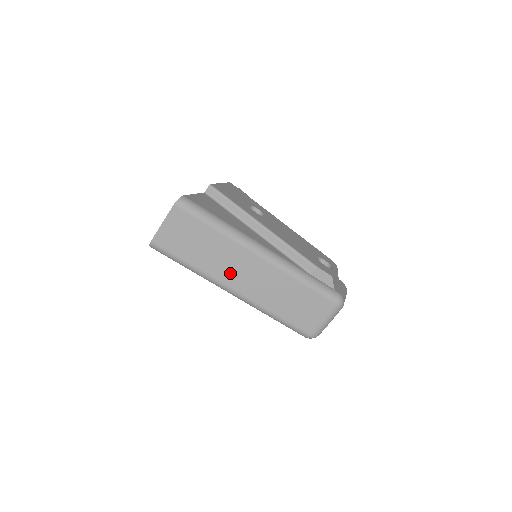
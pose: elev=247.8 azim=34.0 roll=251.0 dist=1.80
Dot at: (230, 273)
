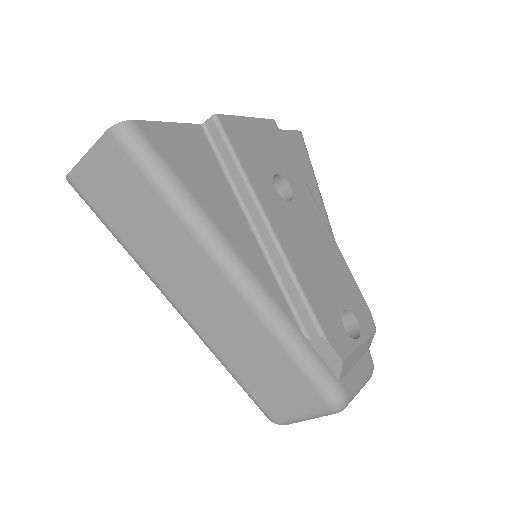
Dot at: (176, 279)
